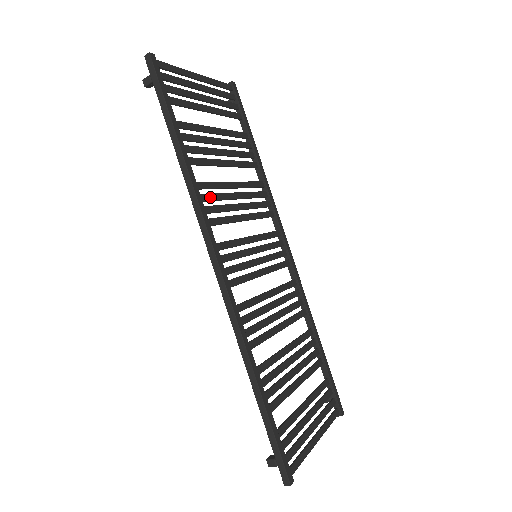
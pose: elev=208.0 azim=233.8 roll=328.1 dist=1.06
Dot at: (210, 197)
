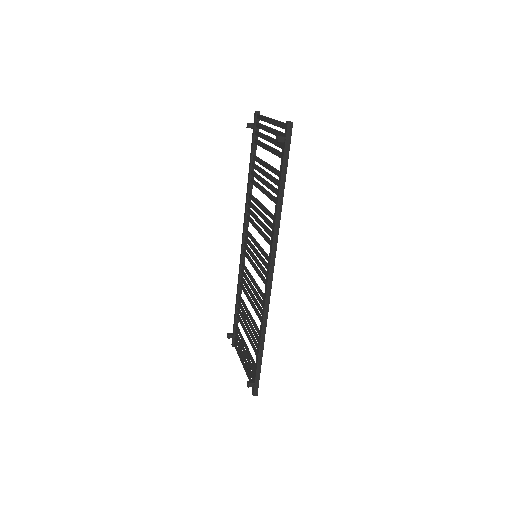
Dot at: occluded
